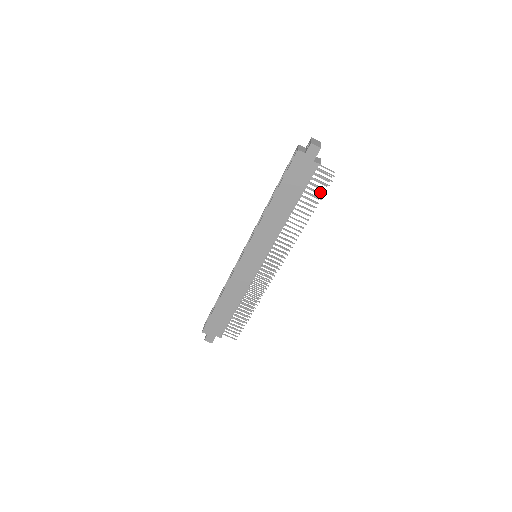
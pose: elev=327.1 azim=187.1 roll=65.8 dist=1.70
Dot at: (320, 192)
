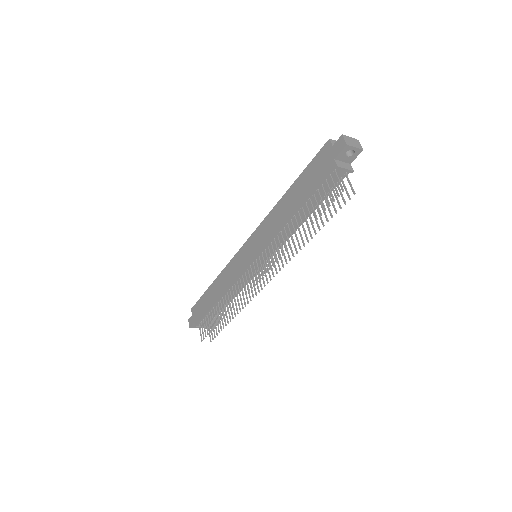
Dot at: occluded
